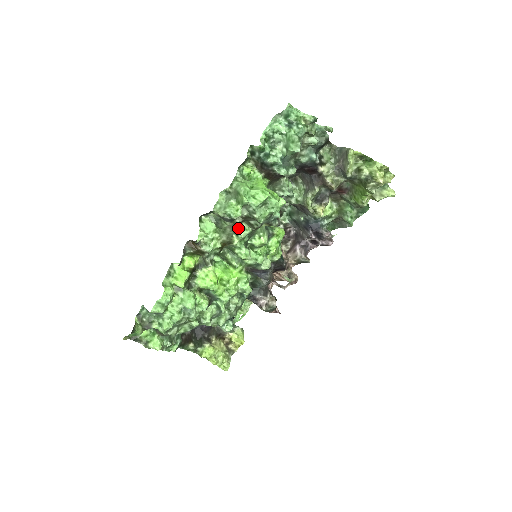
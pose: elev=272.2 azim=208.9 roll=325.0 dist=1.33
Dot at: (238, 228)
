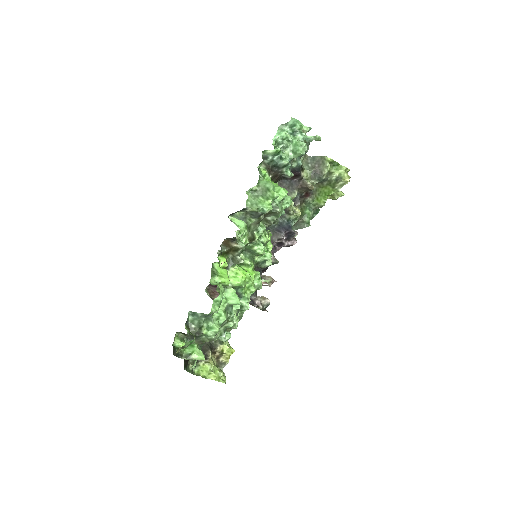
Dot at: (259, 225)
